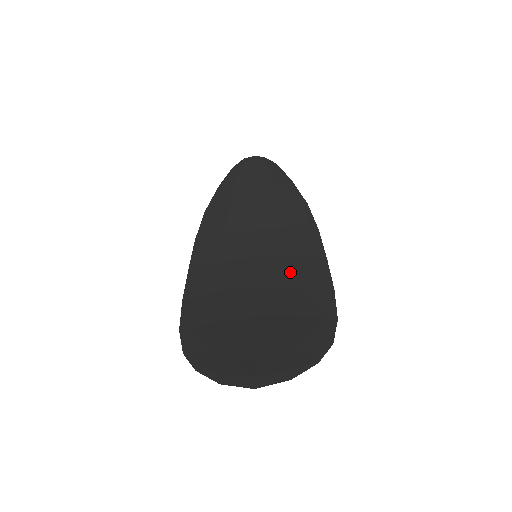
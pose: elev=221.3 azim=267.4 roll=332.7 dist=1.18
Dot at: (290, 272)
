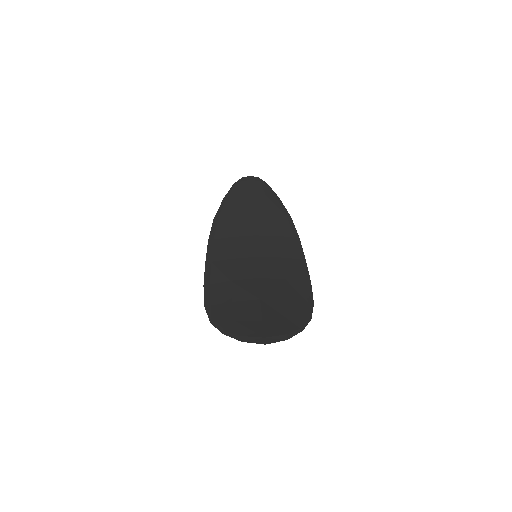
Dot at: (281, 269)
